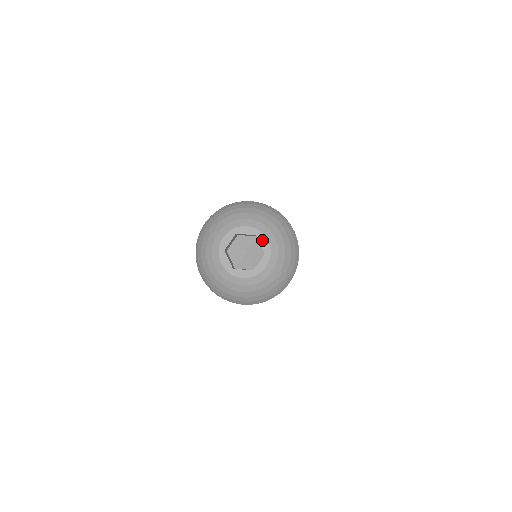
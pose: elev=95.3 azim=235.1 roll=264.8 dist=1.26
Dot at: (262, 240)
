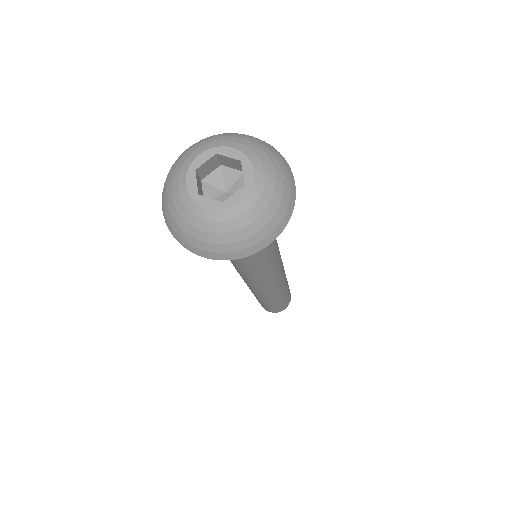
Dot at: (226, 152)
